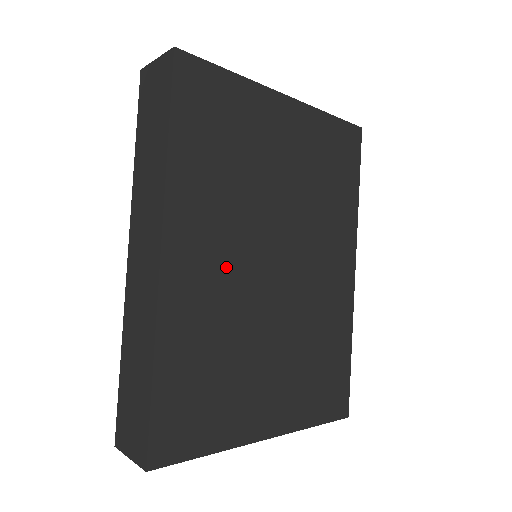
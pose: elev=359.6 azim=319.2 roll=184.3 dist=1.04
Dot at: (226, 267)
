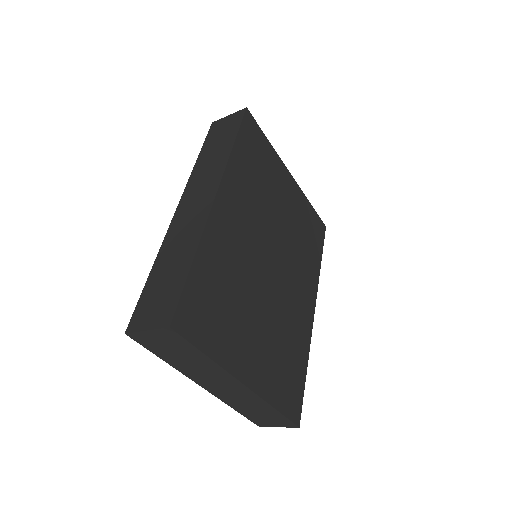
Dot at: (246, 236)
